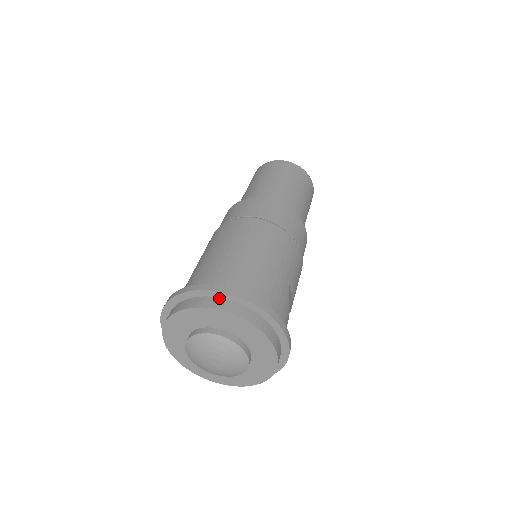
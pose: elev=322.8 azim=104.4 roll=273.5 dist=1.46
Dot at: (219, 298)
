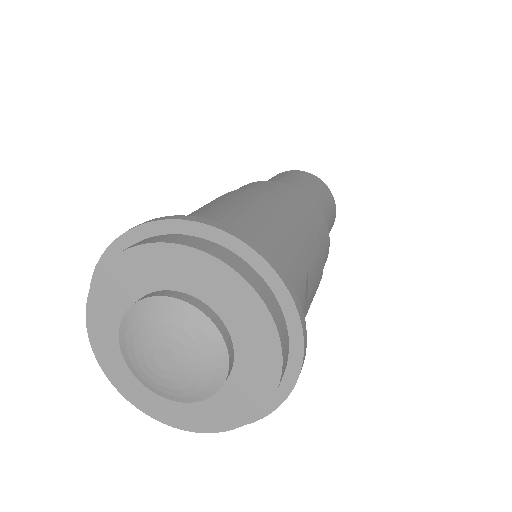
Dot at: (194, 236)
